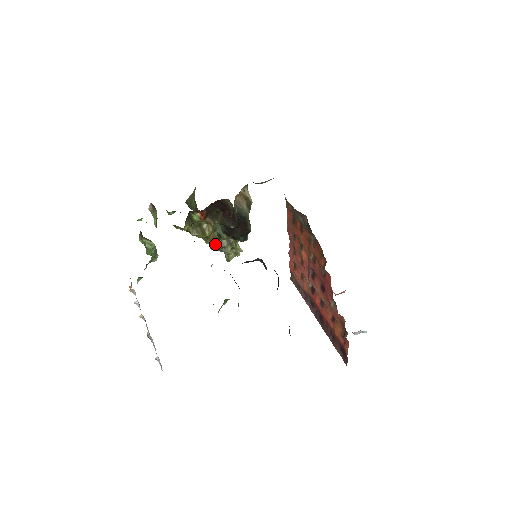
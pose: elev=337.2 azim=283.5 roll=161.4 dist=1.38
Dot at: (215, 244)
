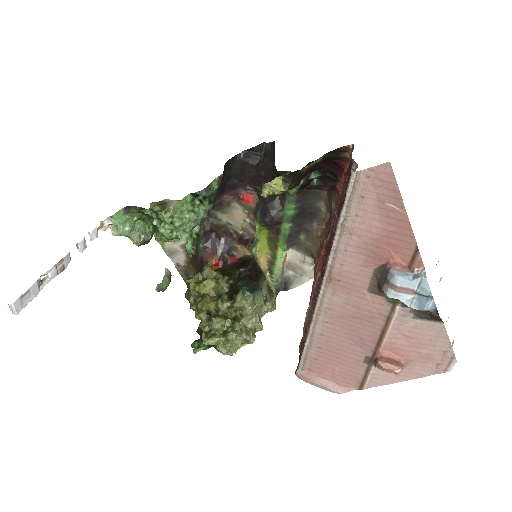
Dot at: (207, 312)
